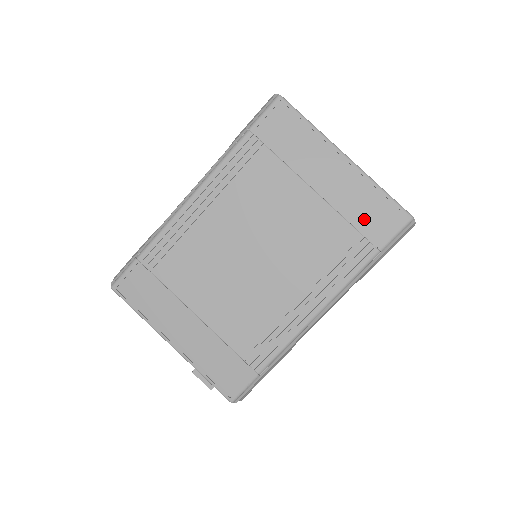
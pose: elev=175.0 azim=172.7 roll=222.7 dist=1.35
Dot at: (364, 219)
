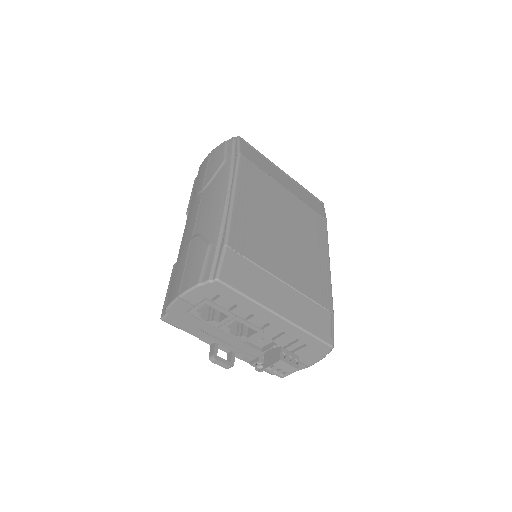
Dot at: (311, 204)
